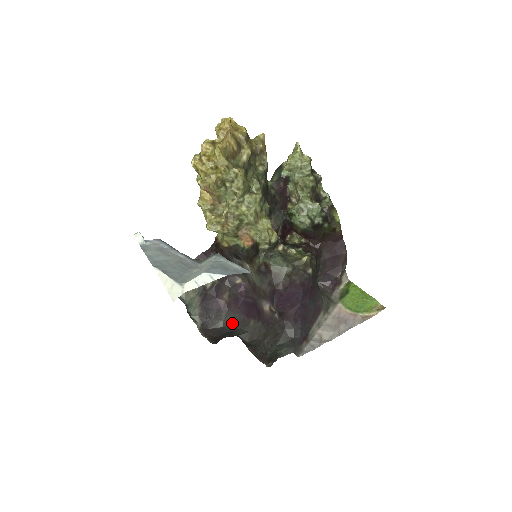
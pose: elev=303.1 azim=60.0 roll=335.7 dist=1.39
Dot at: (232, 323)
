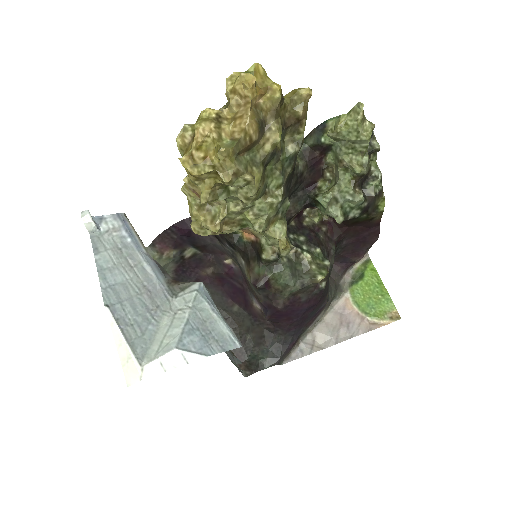
Dot at: occluded
